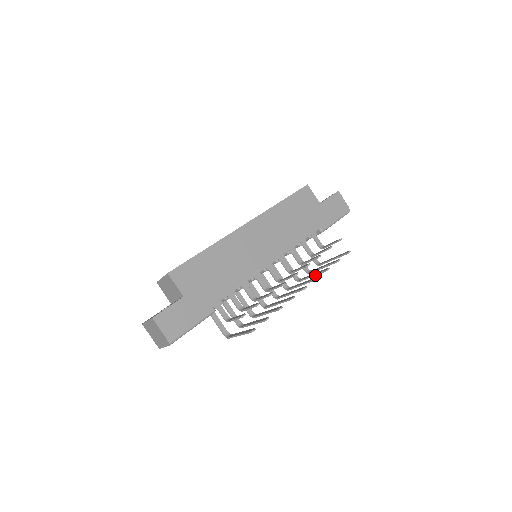
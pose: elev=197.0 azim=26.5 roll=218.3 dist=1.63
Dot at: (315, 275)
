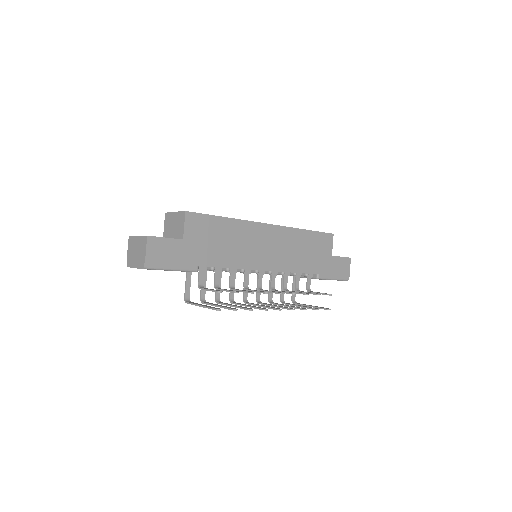
Dot at: (290, 307)
